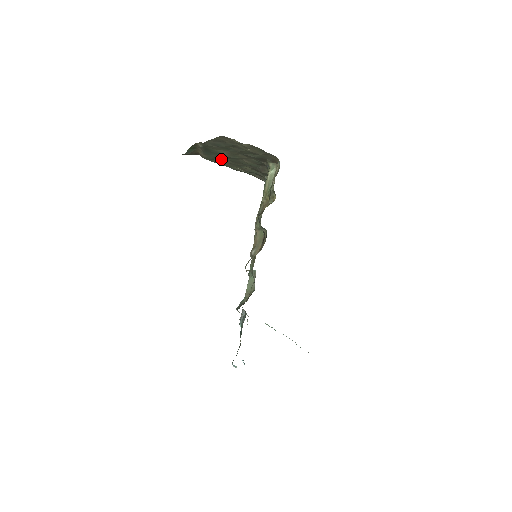
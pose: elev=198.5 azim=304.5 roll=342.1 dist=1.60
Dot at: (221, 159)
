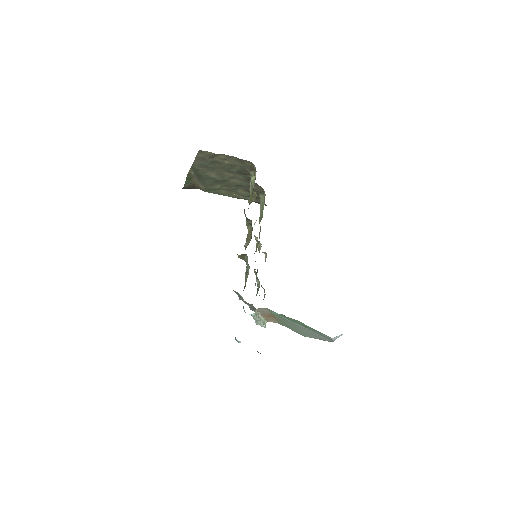
Dot at: (216, 186)
